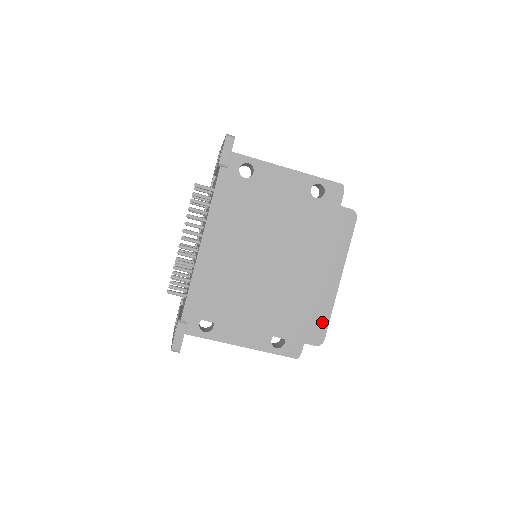
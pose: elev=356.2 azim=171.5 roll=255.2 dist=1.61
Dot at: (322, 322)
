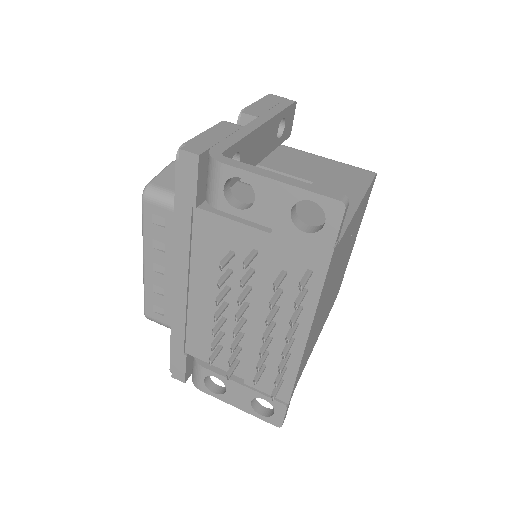
Dot at: occluded
